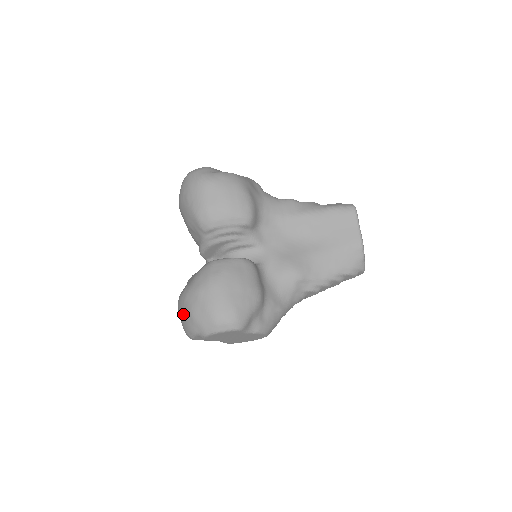
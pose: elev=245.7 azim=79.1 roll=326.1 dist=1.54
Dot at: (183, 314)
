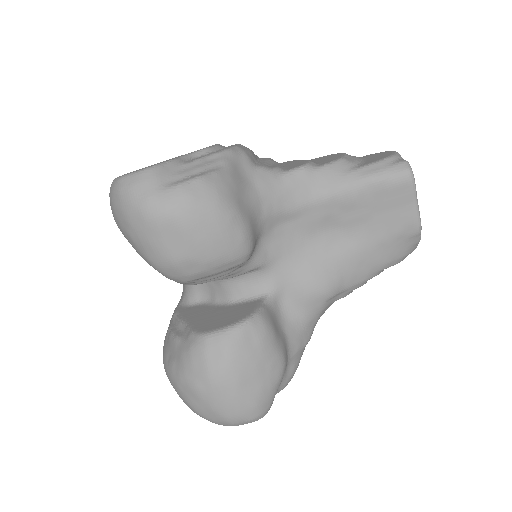
Dot at: occluded
